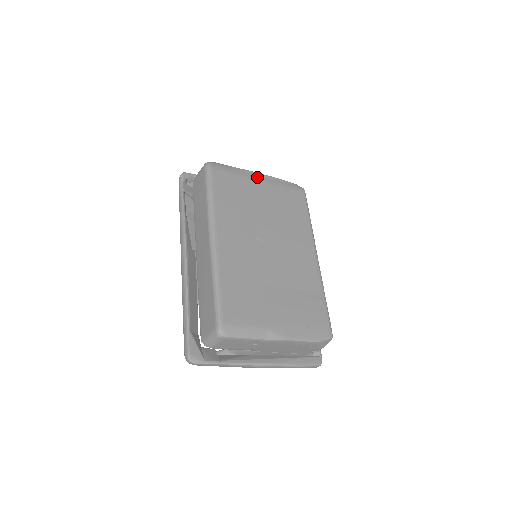
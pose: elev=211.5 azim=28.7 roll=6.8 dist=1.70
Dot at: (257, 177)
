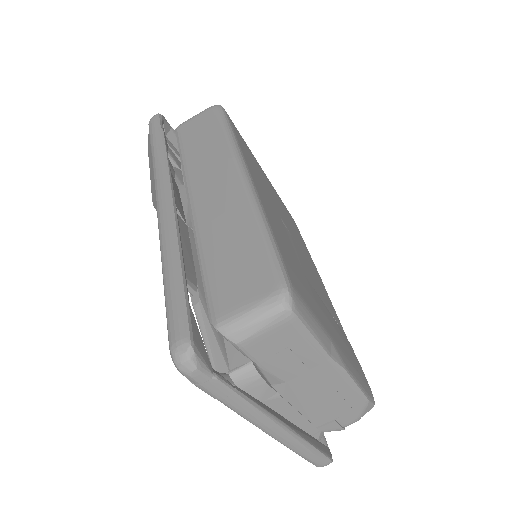
Dot at: occluded
